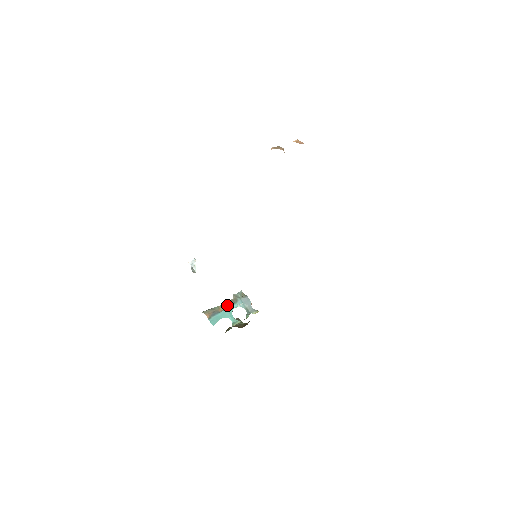
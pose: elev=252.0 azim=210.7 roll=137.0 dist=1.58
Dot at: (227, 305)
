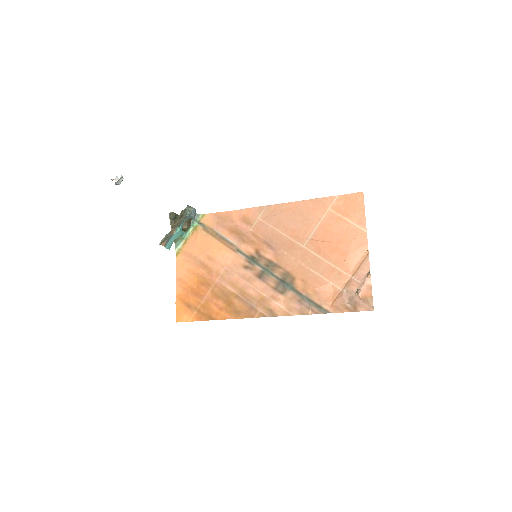
Dot at: (177, 226)
